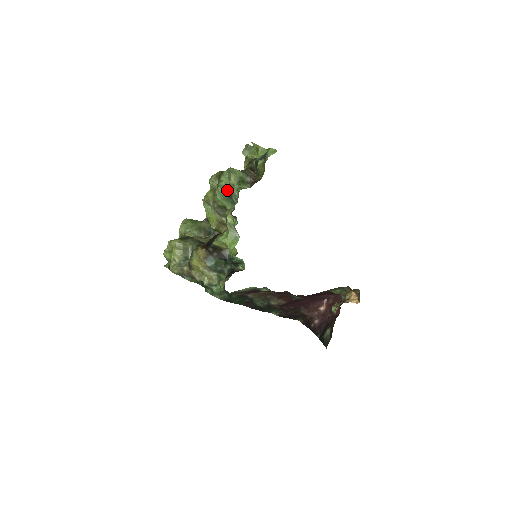
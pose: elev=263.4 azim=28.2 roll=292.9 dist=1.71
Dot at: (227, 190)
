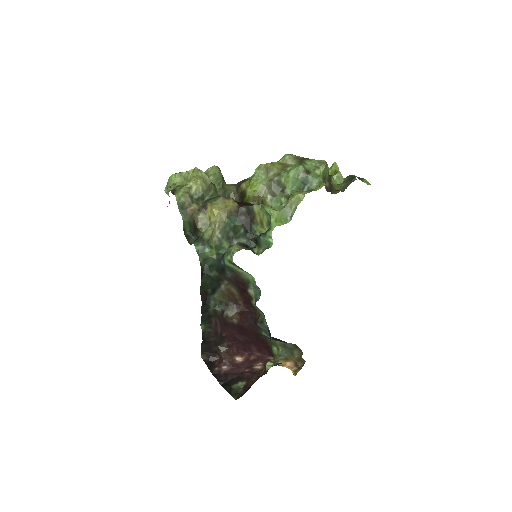
Dot at: (308, 174)
